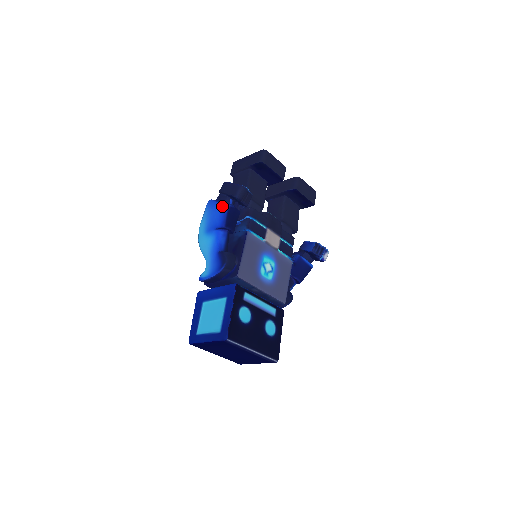
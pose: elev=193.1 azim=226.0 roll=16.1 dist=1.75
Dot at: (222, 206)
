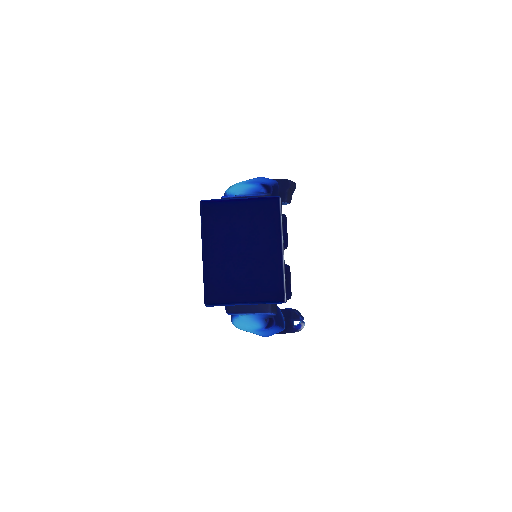
Dot at: (272, 180)
